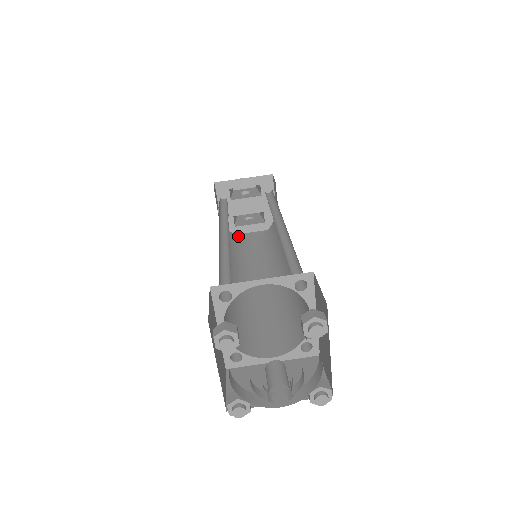
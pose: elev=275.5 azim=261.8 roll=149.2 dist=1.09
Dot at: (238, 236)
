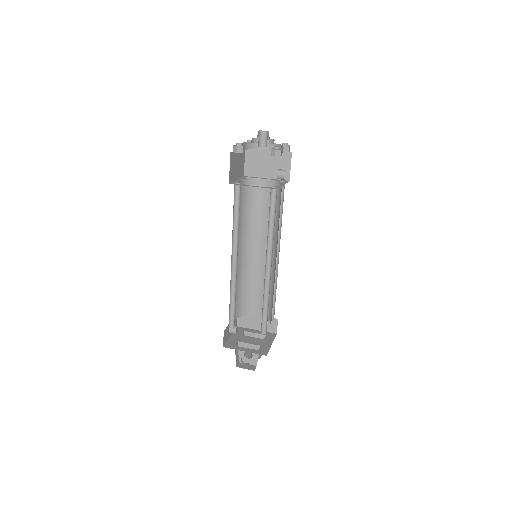
Dot at: occluded
